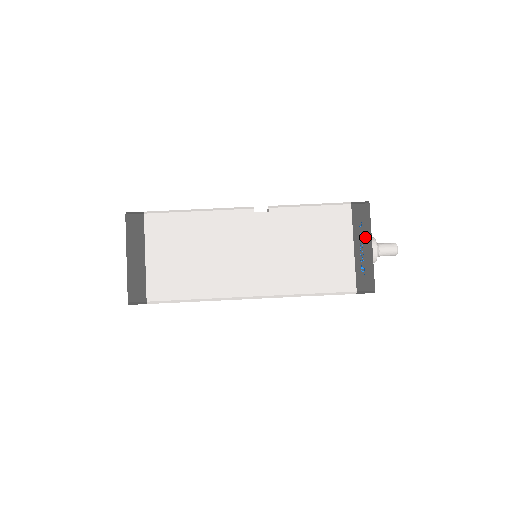
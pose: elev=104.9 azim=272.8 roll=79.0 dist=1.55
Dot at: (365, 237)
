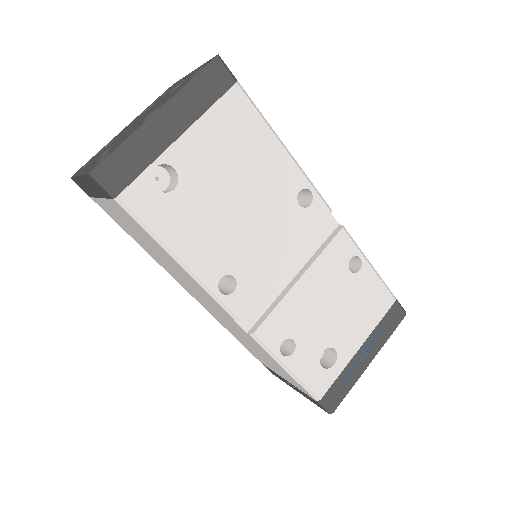
Dot at: (300, 392)
